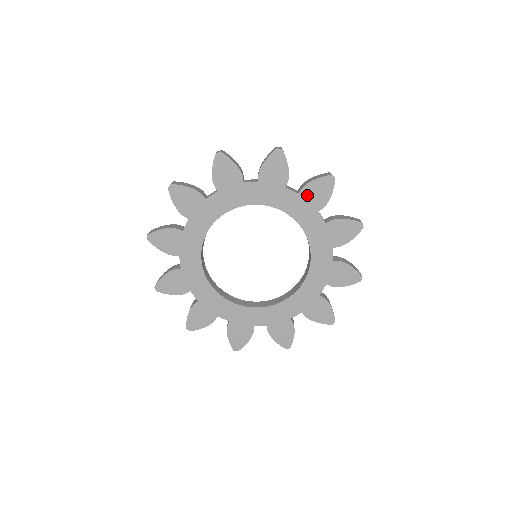
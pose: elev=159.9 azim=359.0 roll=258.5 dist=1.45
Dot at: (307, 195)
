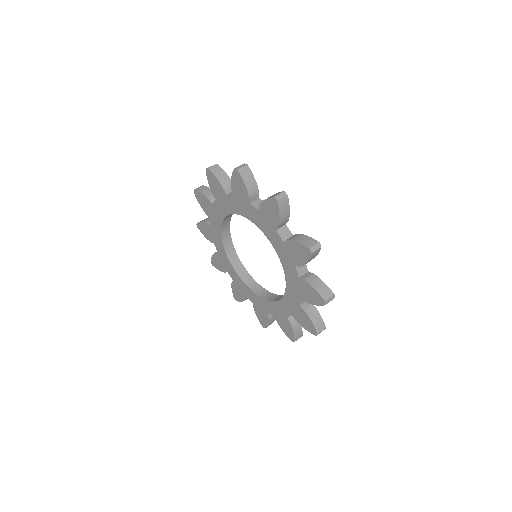
Dot at: (289, 248)
